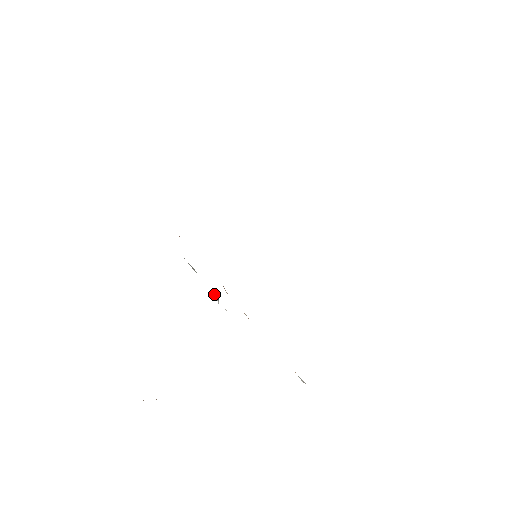
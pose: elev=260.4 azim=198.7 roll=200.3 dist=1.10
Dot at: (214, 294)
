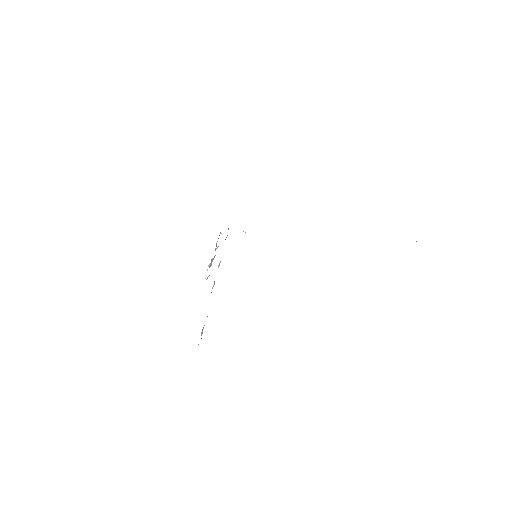
Dot at: (211, 262)
